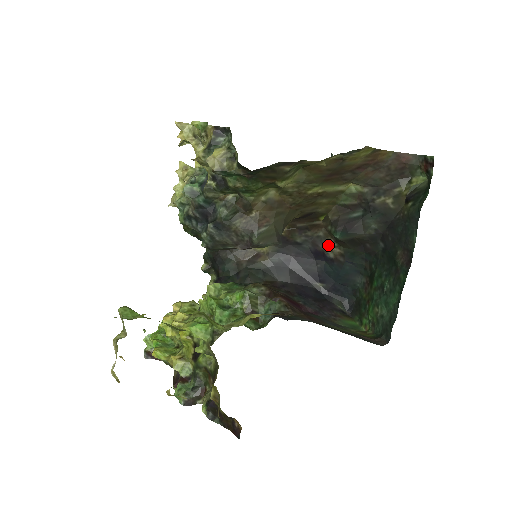
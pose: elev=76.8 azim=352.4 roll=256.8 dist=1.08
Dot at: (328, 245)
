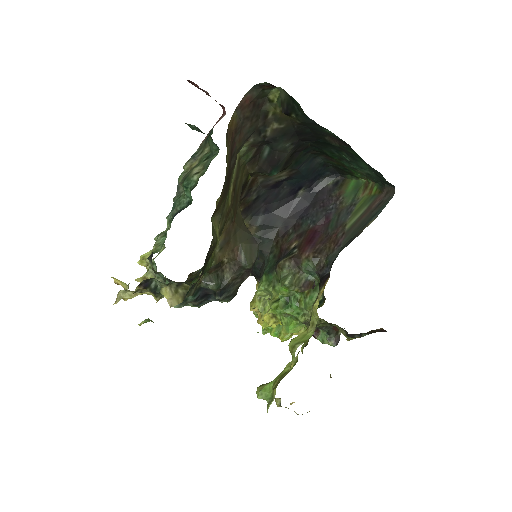
Dot at: (274, 178)
